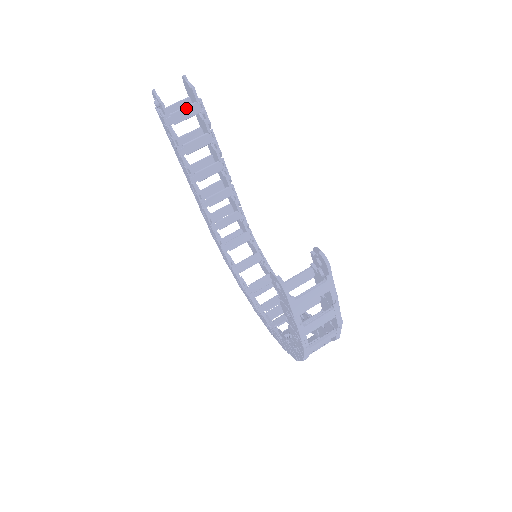
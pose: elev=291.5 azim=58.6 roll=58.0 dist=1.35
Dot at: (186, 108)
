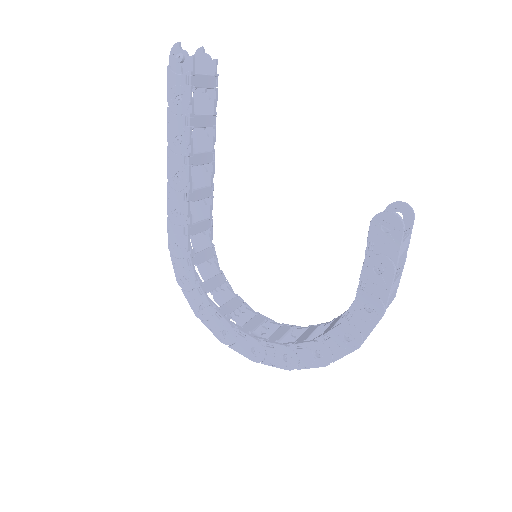
Dot at: (207, 76)
